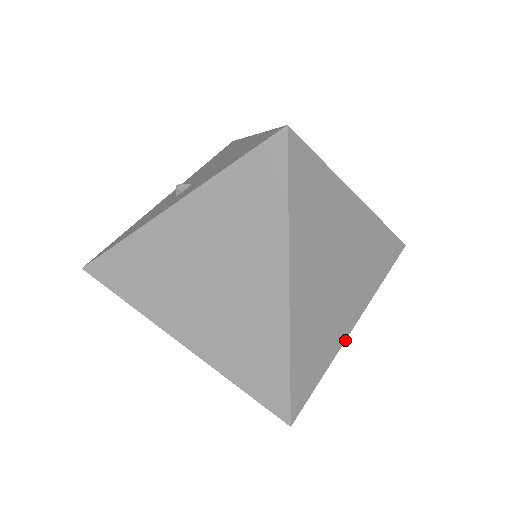
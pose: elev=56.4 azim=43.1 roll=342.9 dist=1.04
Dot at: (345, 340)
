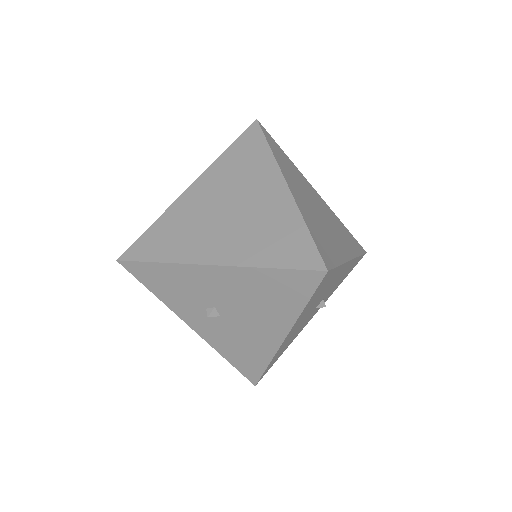
Dot at: (347, 261)
